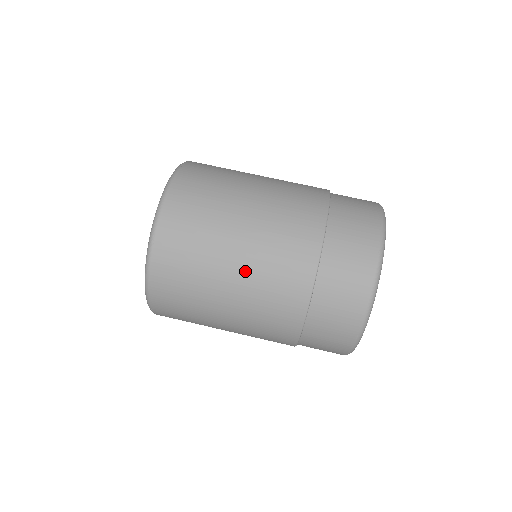
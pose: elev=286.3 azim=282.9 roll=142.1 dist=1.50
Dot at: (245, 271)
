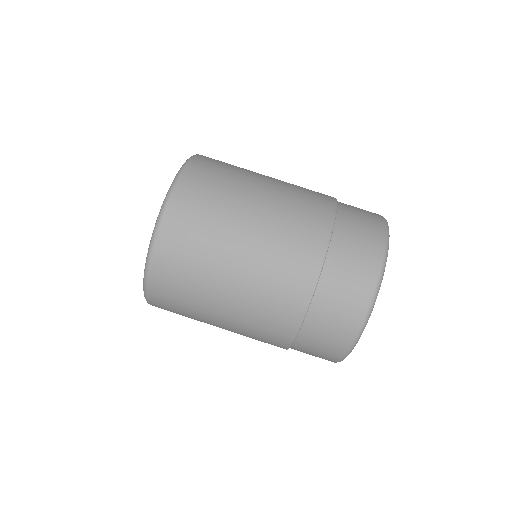
Dot at: (246, 276)
